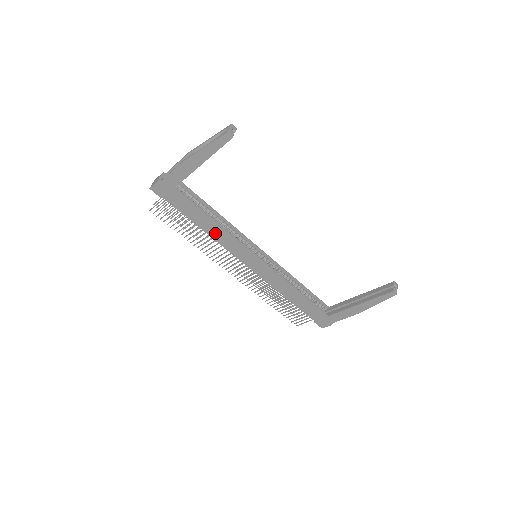
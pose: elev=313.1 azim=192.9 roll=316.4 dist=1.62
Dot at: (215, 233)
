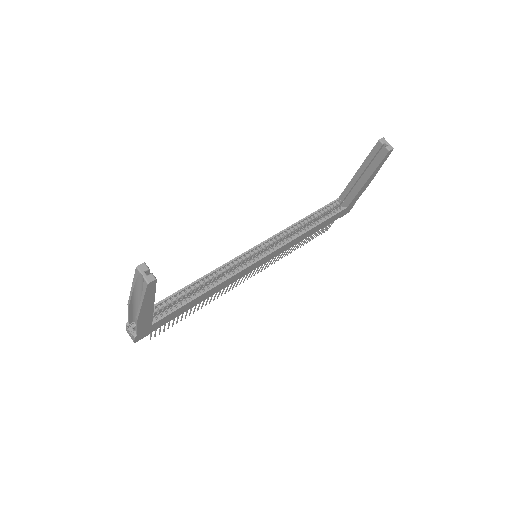
Dot at: (213, 292)
